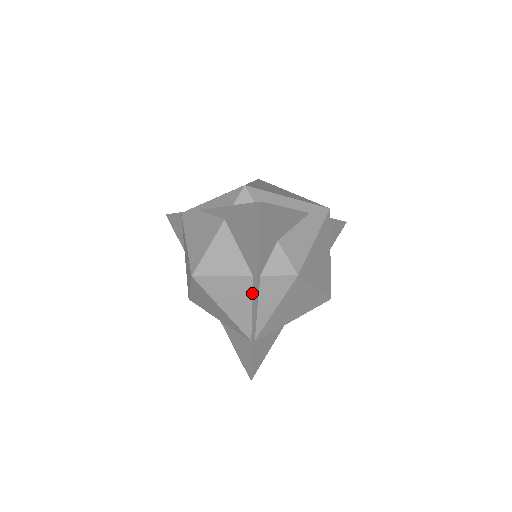
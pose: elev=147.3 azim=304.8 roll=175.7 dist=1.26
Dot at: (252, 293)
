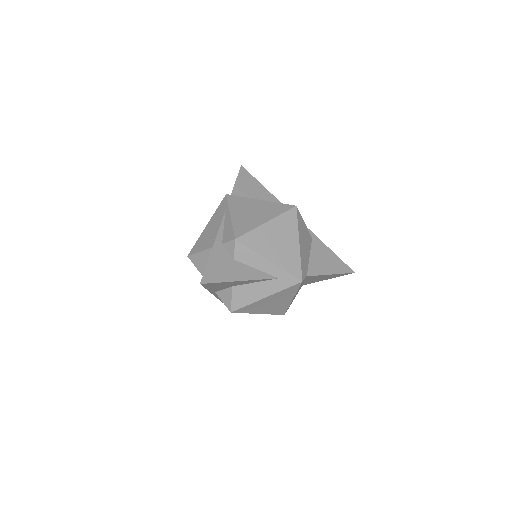
Dot at: occluded
